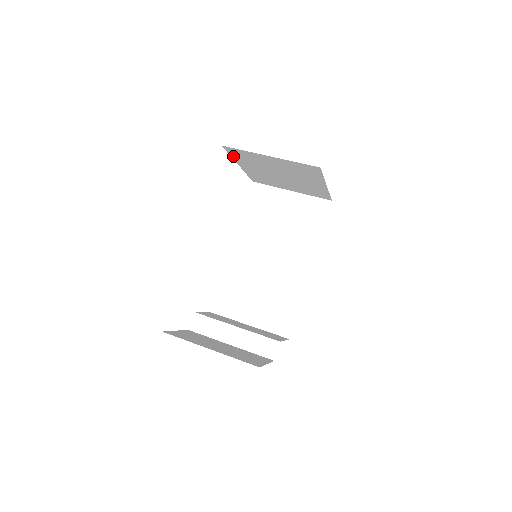
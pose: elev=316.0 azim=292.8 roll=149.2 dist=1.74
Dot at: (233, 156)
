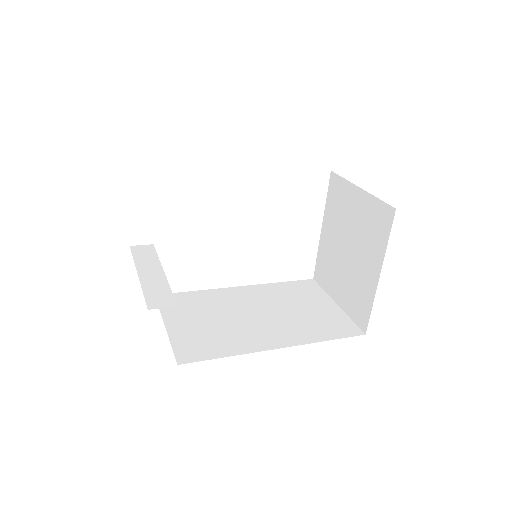
Dot at: (328, 200)
